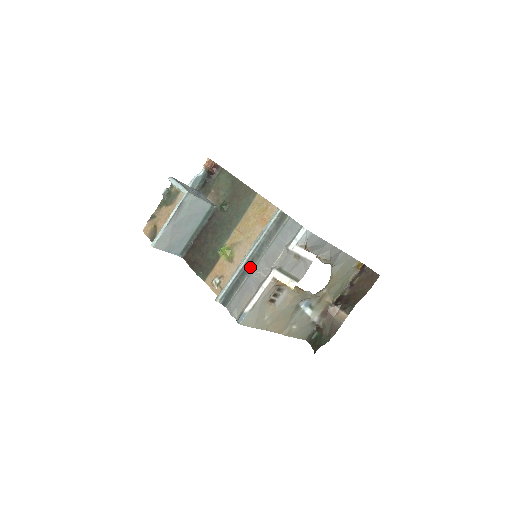
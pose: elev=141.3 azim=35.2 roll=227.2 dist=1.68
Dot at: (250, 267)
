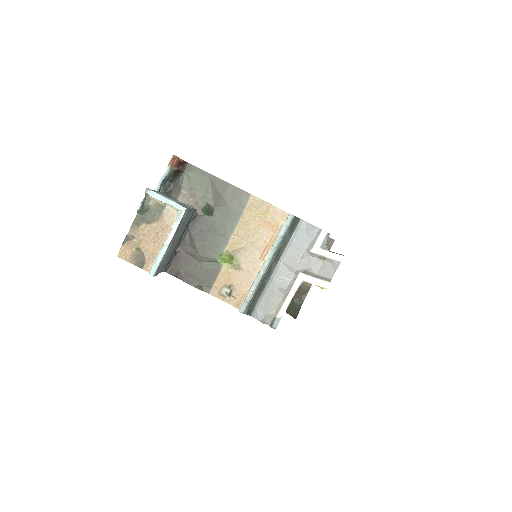
Dot at: (270, 274)
